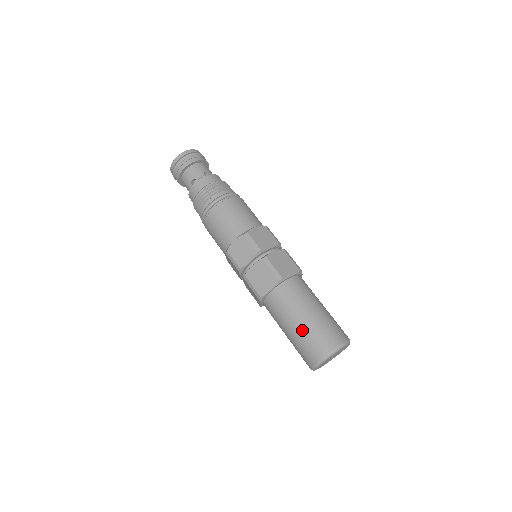
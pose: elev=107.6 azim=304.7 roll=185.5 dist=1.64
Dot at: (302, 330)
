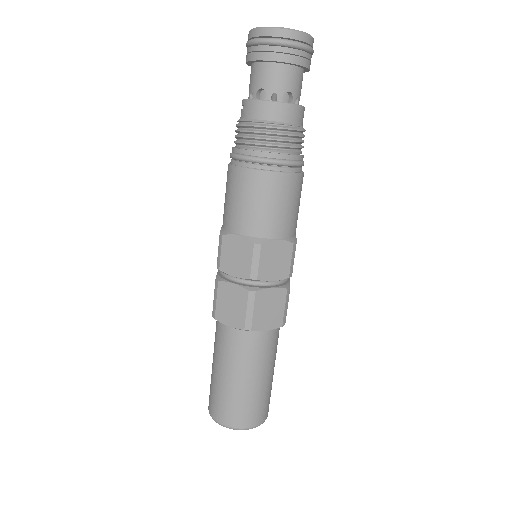
Dot at: (225, 387)
